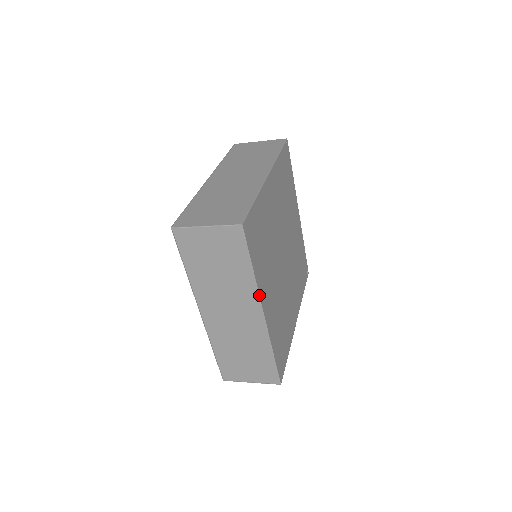
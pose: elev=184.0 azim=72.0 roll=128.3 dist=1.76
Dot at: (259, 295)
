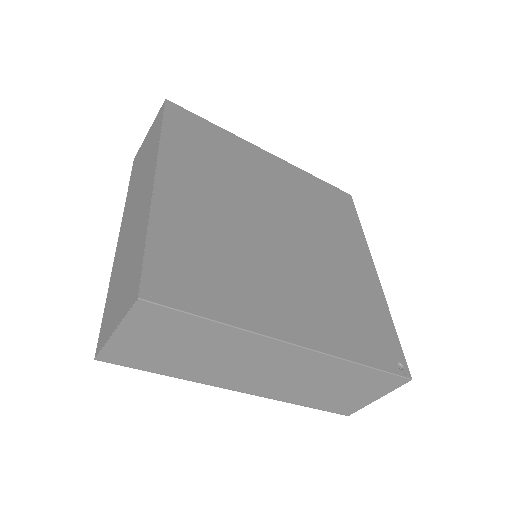
Dot at: (158, 154)
